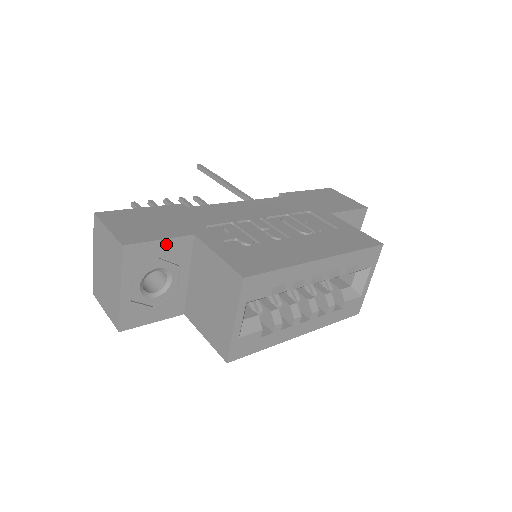
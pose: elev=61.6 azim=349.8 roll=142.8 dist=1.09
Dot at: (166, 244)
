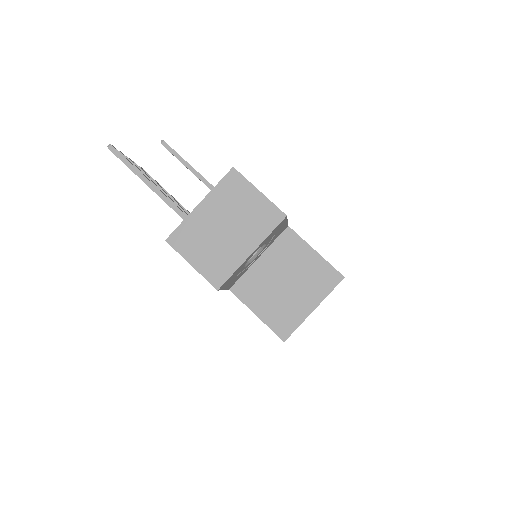
Dot at: (284, 226)
